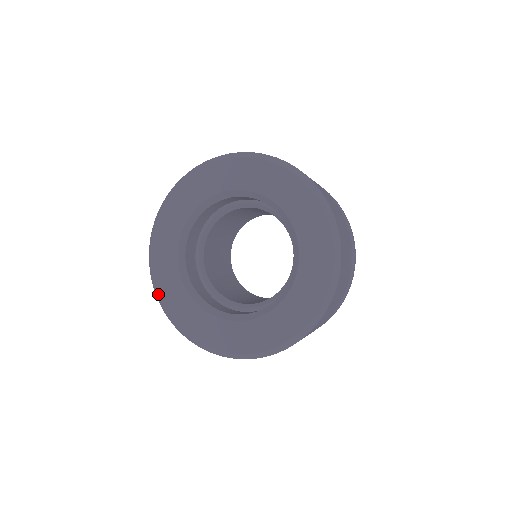
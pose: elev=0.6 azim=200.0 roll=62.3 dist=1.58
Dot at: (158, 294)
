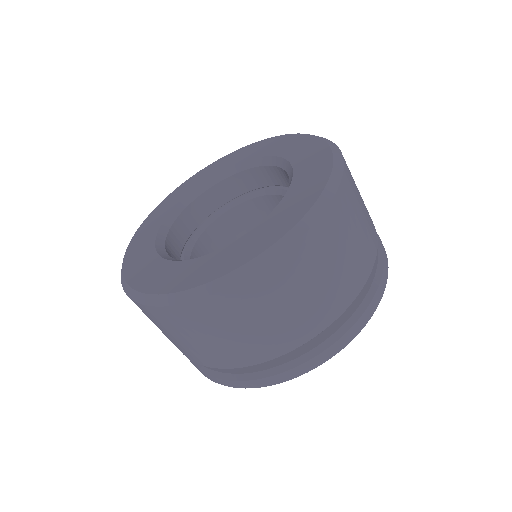
Dot at: (174, 292)
